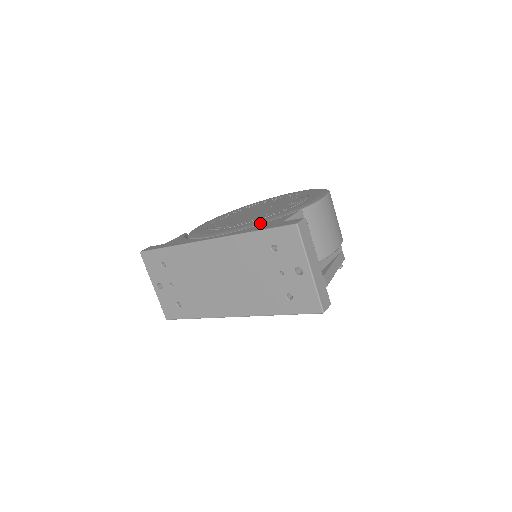
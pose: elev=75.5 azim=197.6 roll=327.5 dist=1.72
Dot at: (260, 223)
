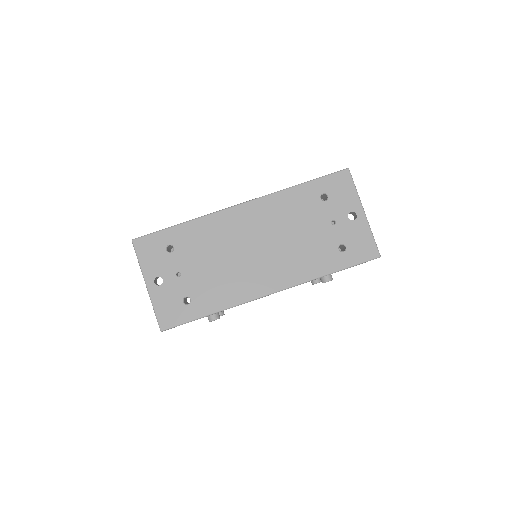
Dot at: occluded
